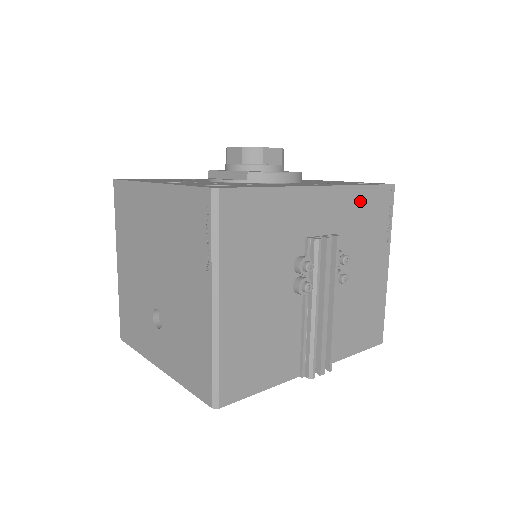
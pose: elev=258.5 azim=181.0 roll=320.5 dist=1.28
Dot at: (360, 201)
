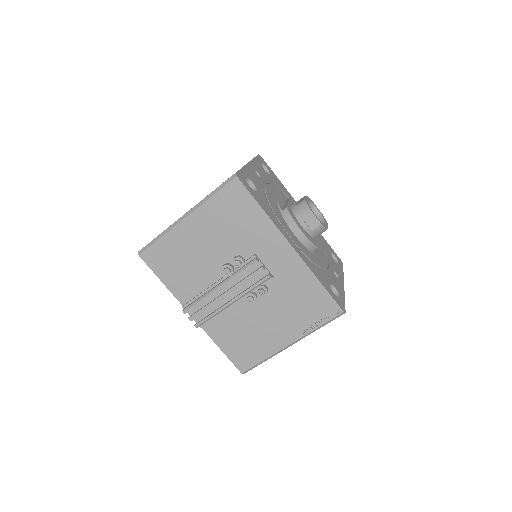
Dot at: (308, 285)
